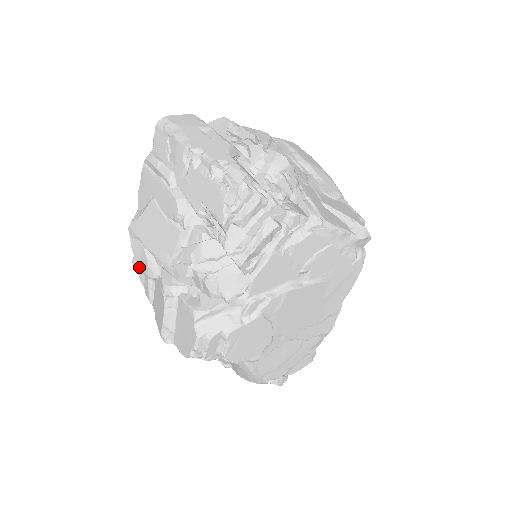
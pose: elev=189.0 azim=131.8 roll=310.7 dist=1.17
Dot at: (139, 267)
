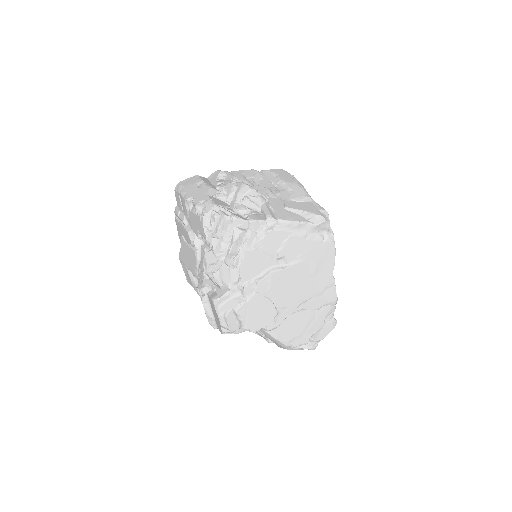
Dot at: (189, 282)
